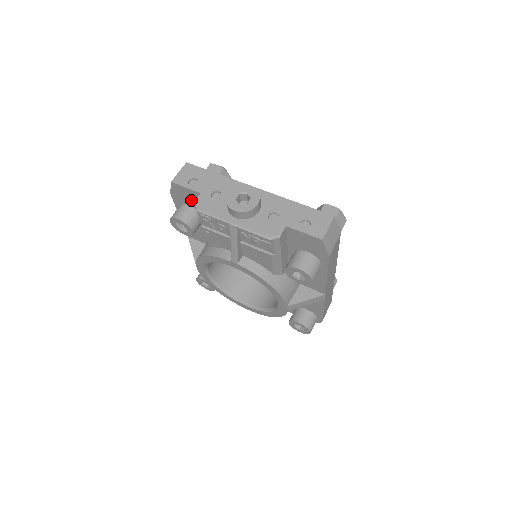
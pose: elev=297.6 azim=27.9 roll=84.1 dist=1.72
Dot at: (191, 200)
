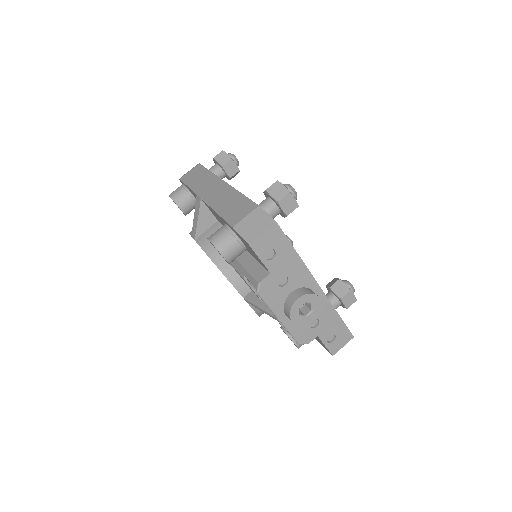
Dot at: (251, 251)
